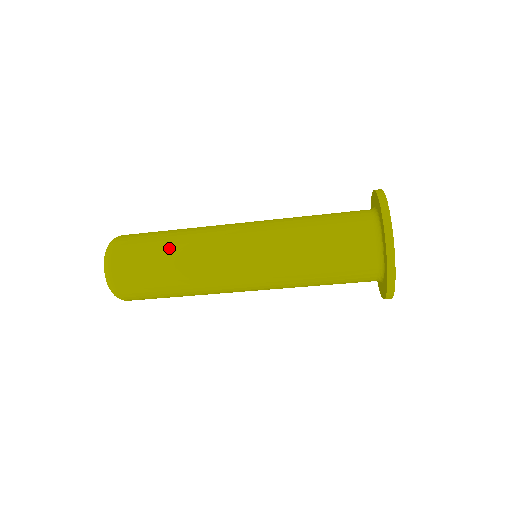
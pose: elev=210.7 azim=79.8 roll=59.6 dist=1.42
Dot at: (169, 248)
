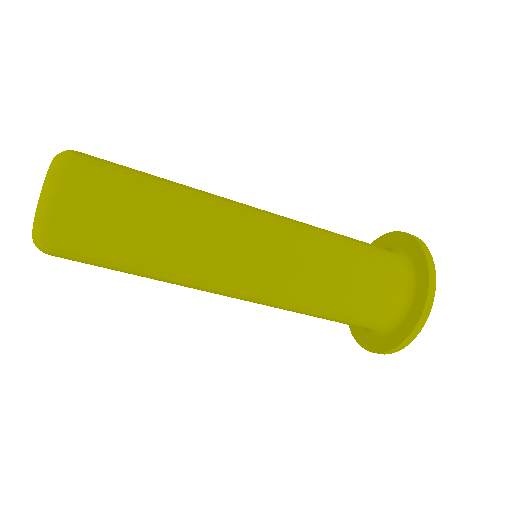
Dot at: (168, 180)
